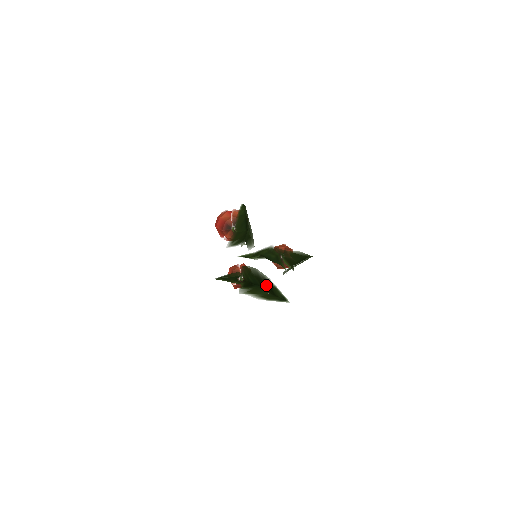
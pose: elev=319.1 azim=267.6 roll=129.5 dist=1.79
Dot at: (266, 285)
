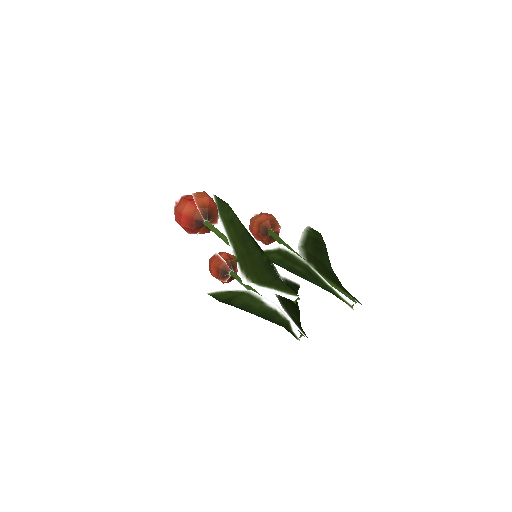
Dot at: occluded
